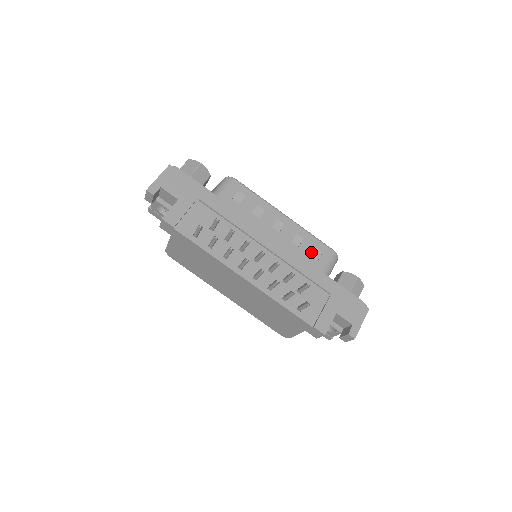
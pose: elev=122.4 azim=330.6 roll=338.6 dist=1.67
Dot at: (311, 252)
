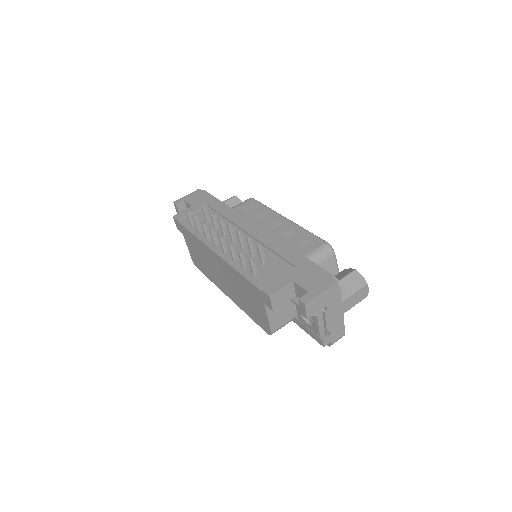
Dot at: (299, 242)
